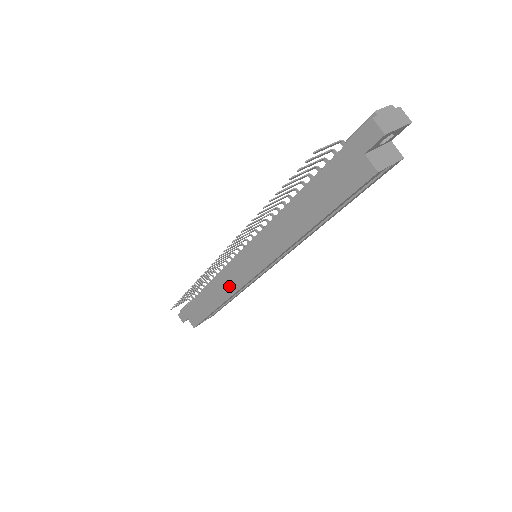
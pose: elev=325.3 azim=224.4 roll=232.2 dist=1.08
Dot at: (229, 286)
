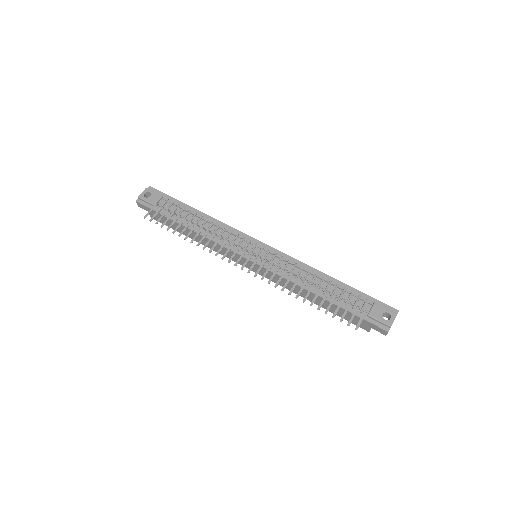
Dot at: (221, 251)
